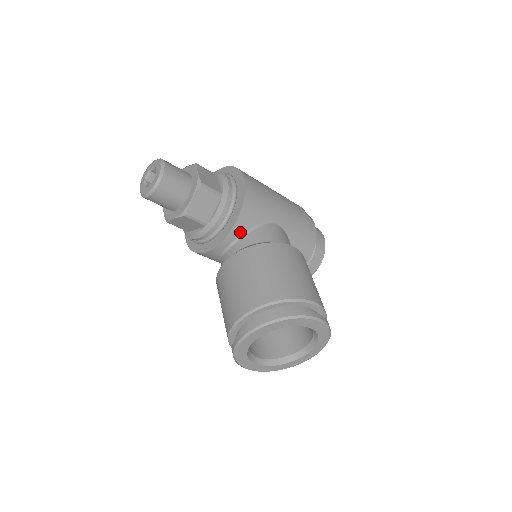
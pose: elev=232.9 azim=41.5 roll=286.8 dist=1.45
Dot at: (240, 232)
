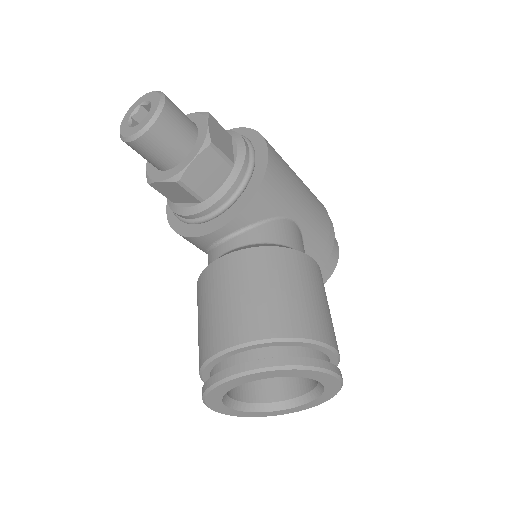
Dot at: (246, 222)
